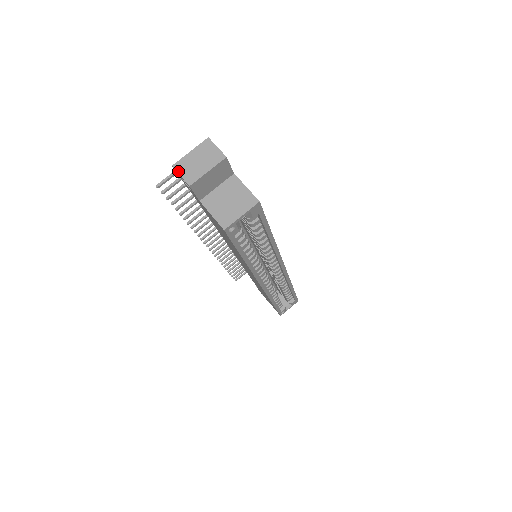
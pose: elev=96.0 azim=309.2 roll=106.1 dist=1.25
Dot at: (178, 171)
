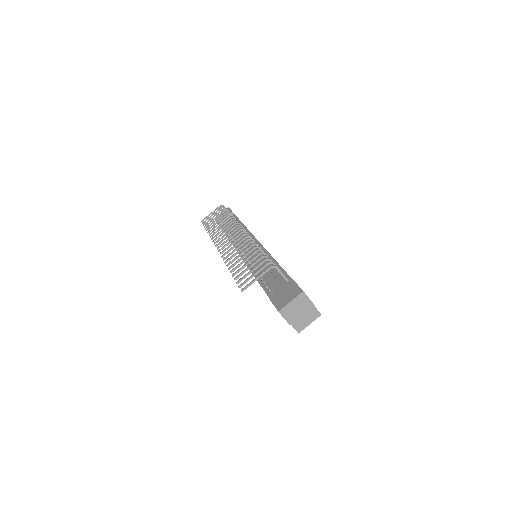
Dot at: (283, 316)
